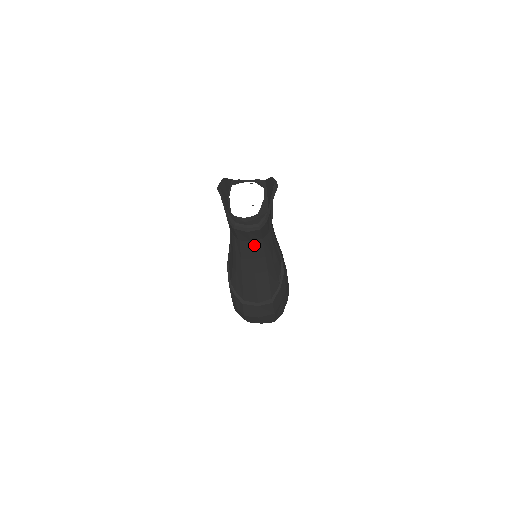
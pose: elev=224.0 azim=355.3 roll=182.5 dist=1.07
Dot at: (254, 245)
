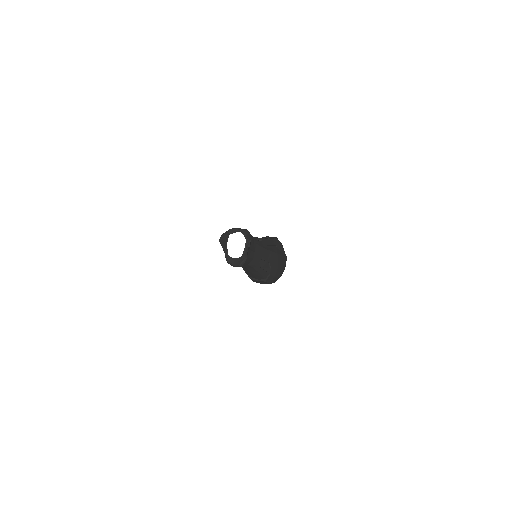
Dot at: (244, 266)
